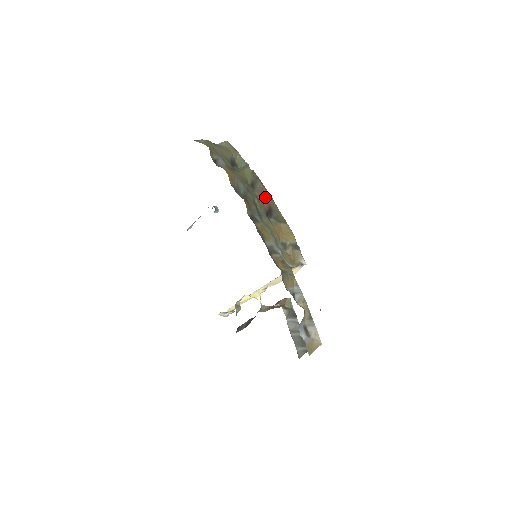
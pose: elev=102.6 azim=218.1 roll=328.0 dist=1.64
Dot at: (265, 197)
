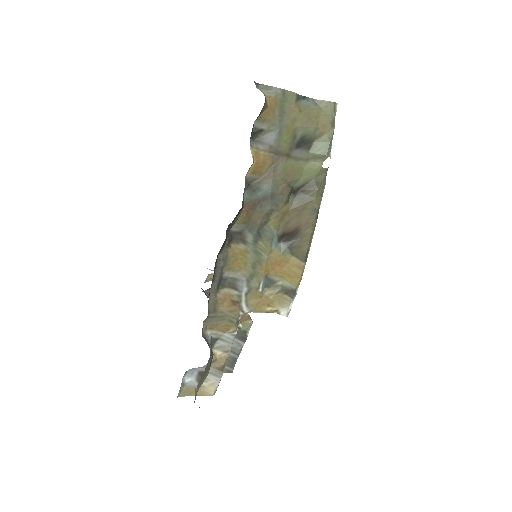
Dot at: (304, 214)
